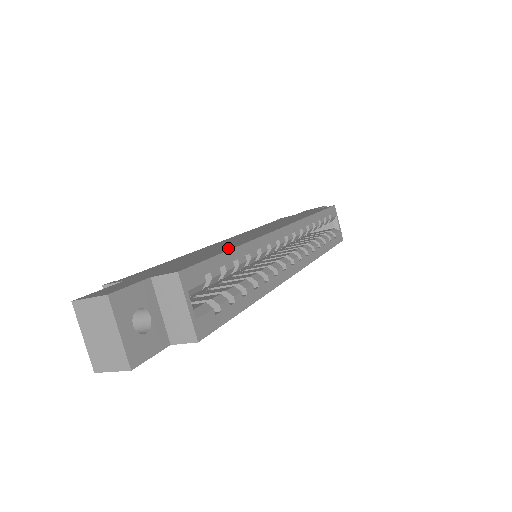
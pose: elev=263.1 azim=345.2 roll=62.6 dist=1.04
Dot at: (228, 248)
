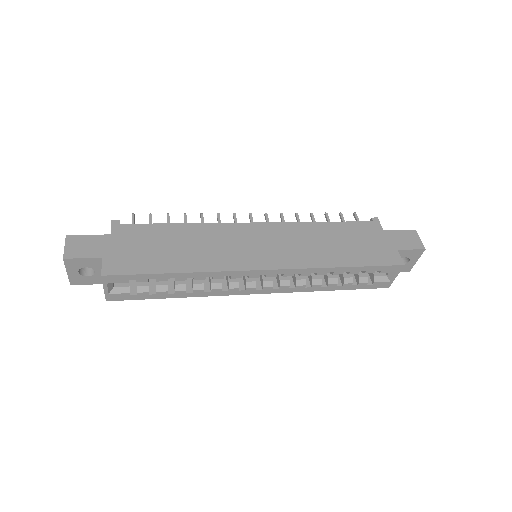
Dot at: (178, 267)
